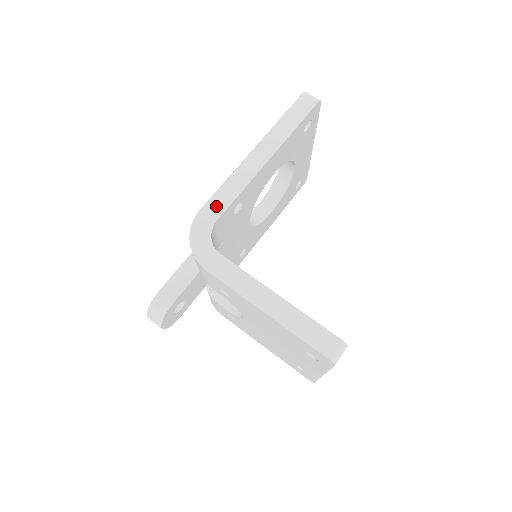
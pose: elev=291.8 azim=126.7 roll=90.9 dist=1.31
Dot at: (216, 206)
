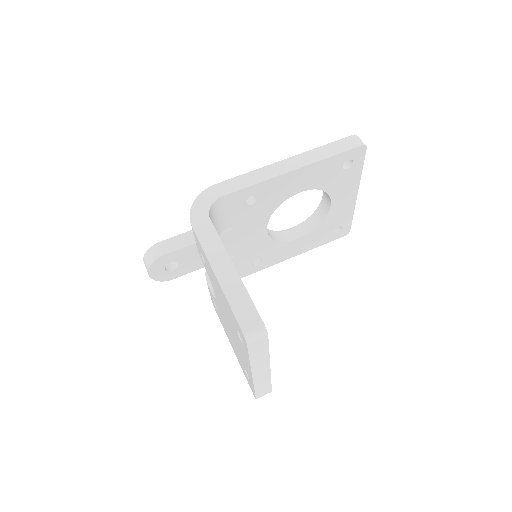
Dot at: (230, 186)
